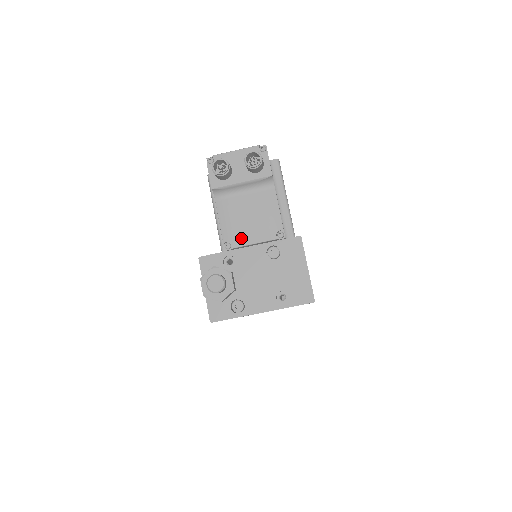
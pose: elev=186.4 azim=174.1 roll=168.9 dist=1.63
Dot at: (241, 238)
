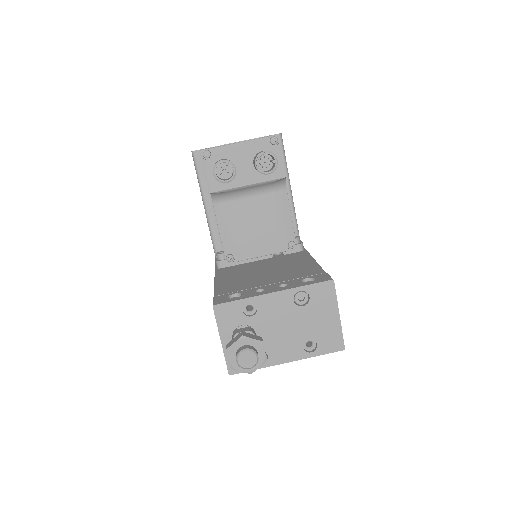
Dot at: (246, 250)
